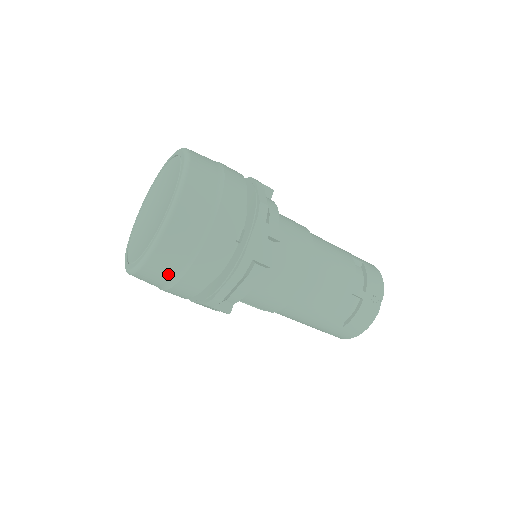
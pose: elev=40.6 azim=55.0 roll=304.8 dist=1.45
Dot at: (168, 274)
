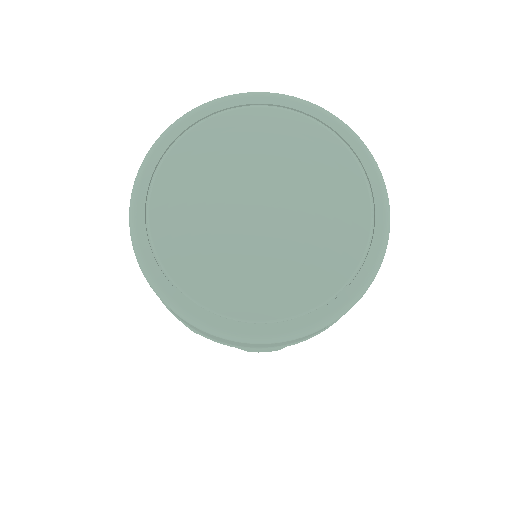
Dot at: (196, 329)
